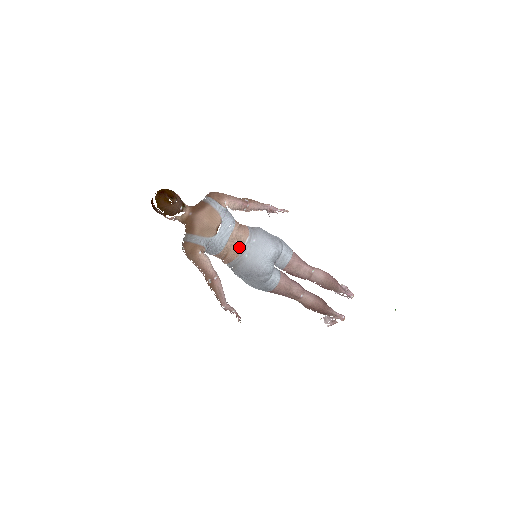
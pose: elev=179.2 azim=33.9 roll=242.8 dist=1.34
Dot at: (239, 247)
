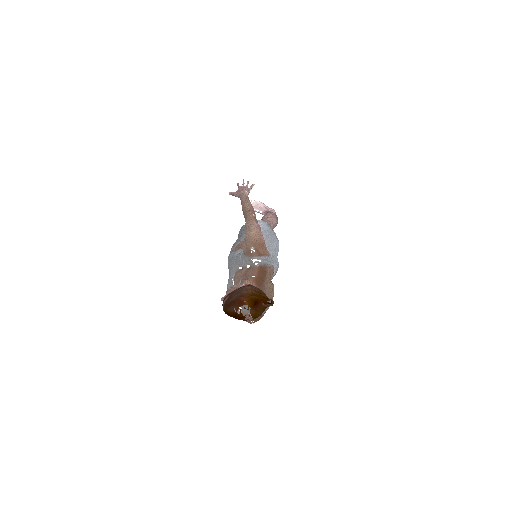
Dot at: occluded
